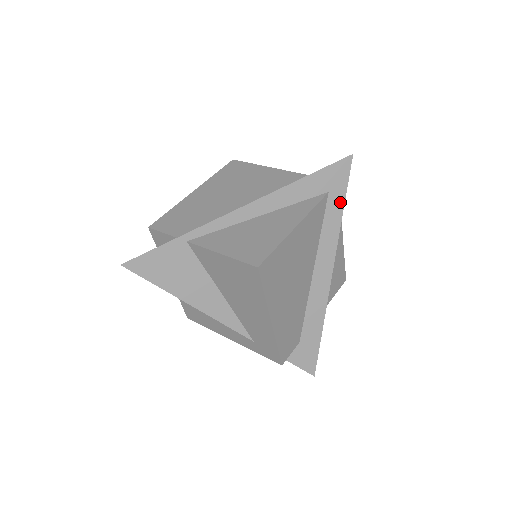
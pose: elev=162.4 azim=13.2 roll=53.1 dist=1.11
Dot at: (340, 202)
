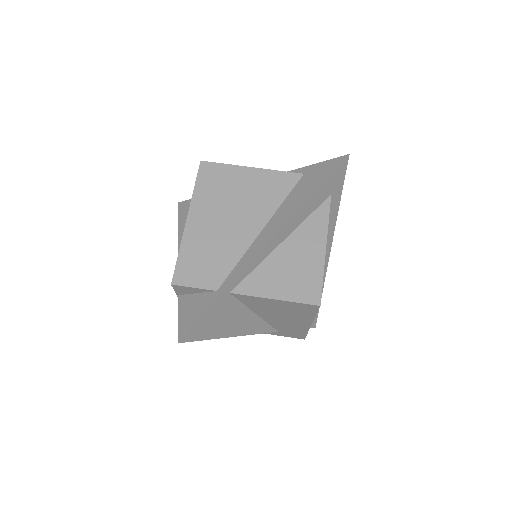
Dot at: (338, 198)
